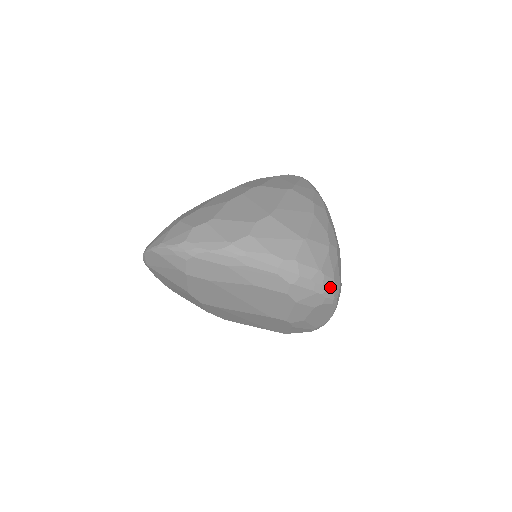
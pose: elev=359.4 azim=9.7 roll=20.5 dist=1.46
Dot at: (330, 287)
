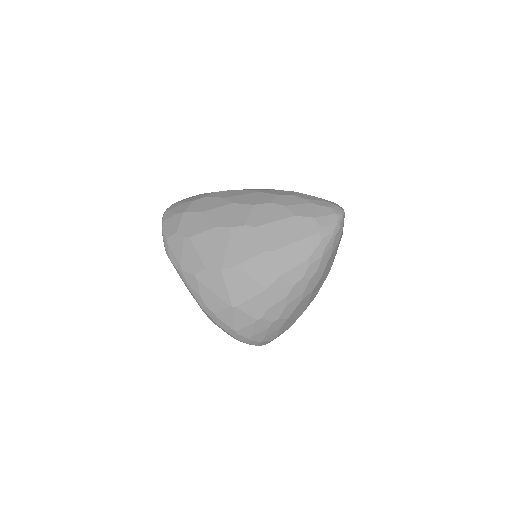
Dot at: (245, 341)
